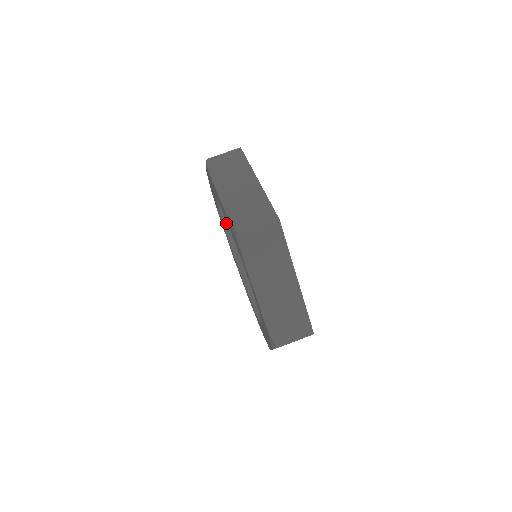
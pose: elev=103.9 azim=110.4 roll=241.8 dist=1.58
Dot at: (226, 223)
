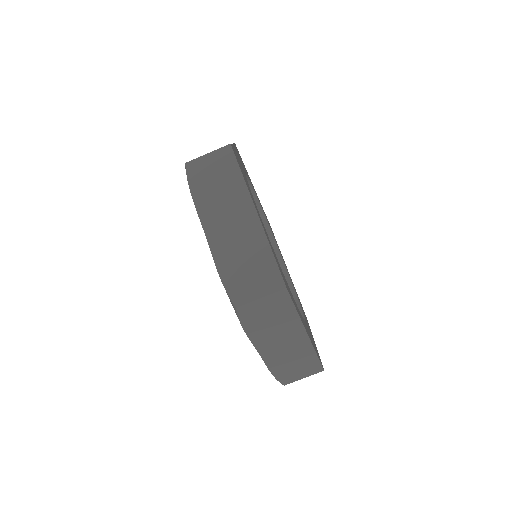
Dot at: occluded
